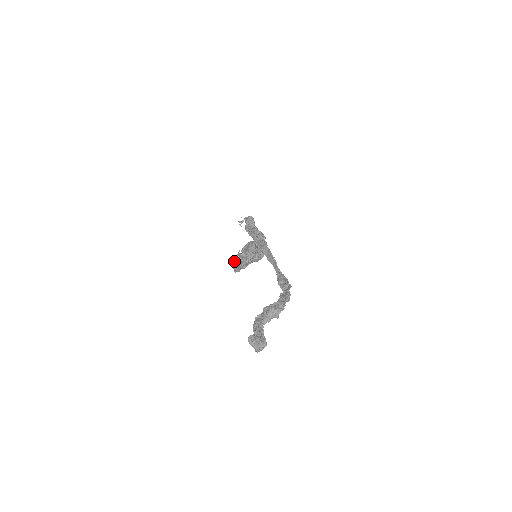
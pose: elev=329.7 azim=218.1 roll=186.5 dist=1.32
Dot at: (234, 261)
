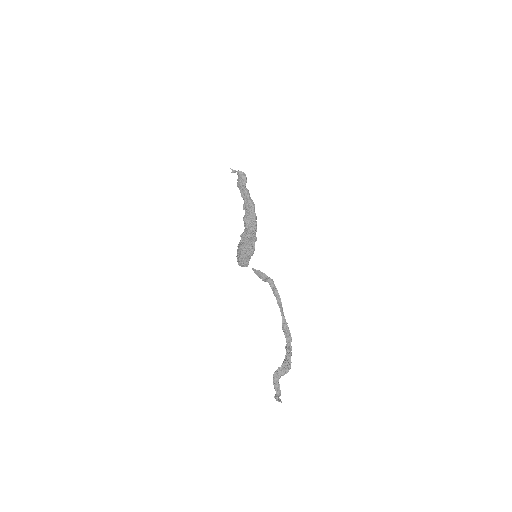
Dot at: (242, 264)
